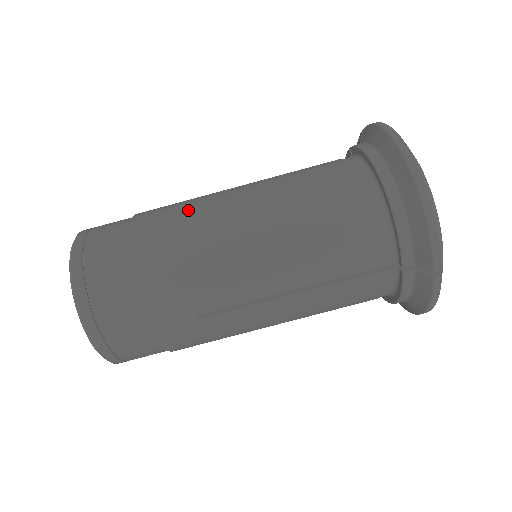
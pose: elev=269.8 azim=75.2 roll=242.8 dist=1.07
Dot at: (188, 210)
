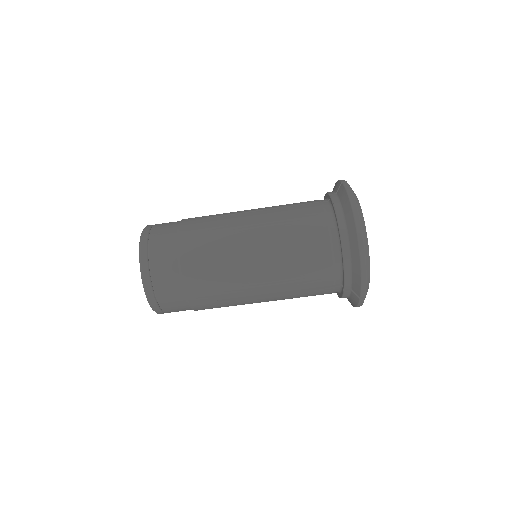
Dot at: (217, 234)
